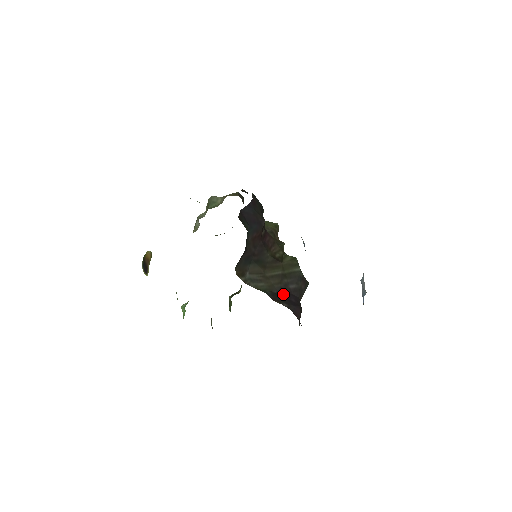
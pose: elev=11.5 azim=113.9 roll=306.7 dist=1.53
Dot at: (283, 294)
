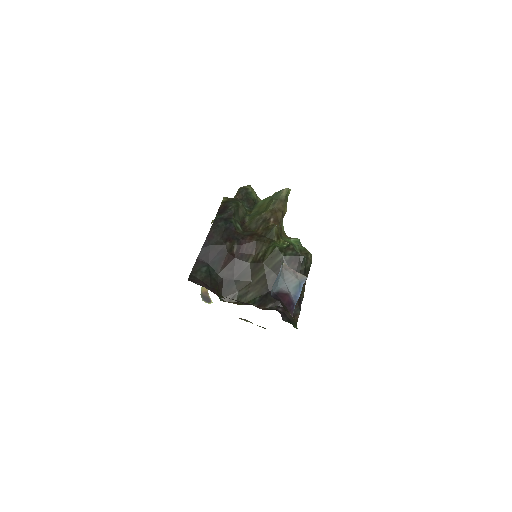
Dot at: occluded
